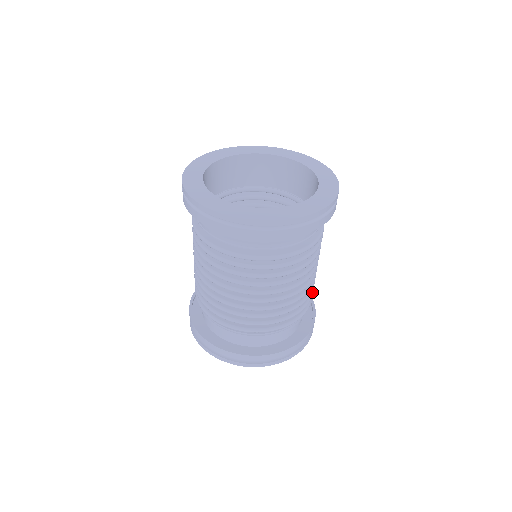
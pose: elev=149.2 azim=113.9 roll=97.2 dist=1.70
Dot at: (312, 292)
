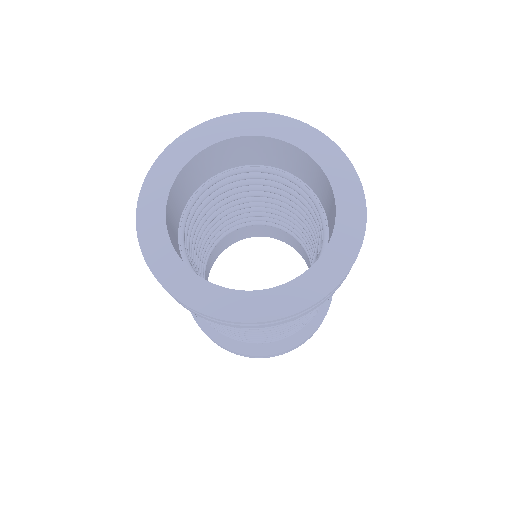
Dot at: occluded
